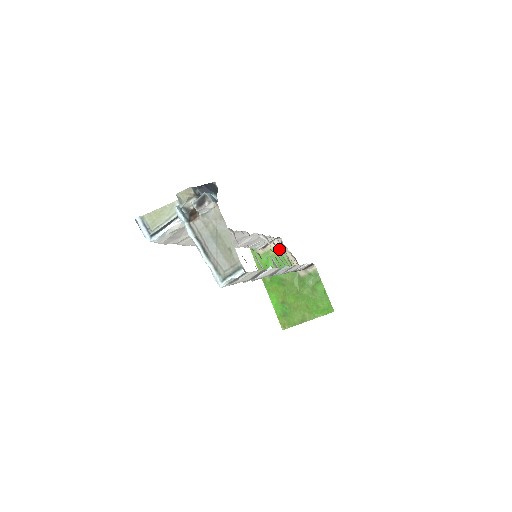
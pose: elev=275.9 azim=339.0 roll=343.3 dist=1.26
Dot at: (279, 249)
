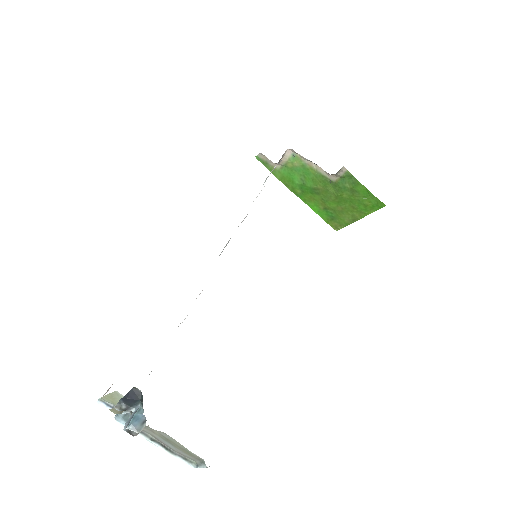
Dot at: (296, 159)
